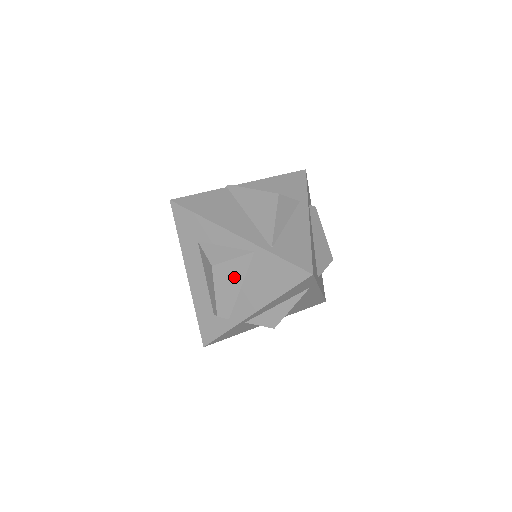
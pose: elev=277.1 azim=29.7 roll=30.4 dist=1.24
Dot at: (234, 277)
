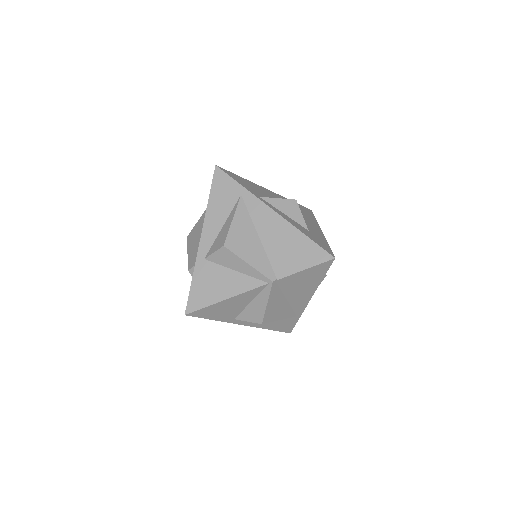
Dot at: (198, 233)
